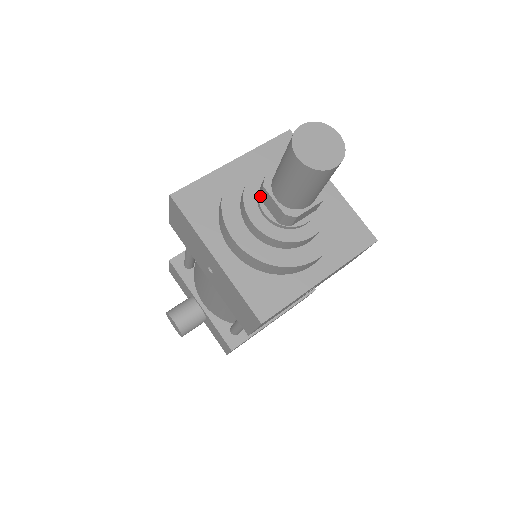
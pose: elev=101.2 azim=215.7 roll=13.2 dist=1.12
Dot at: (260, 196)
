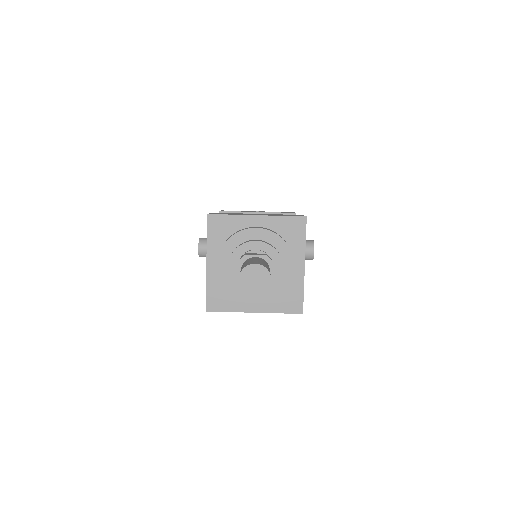
Dot at: occluded
